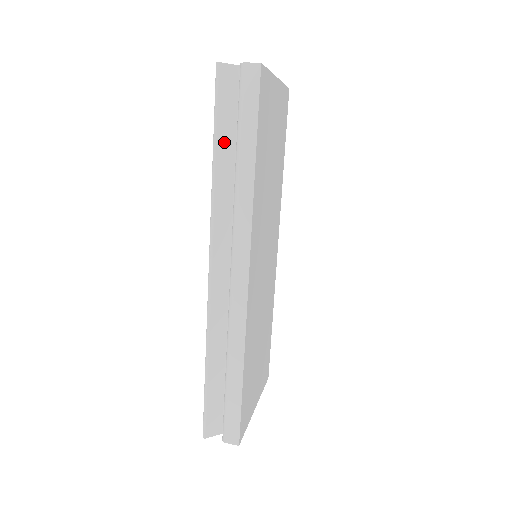
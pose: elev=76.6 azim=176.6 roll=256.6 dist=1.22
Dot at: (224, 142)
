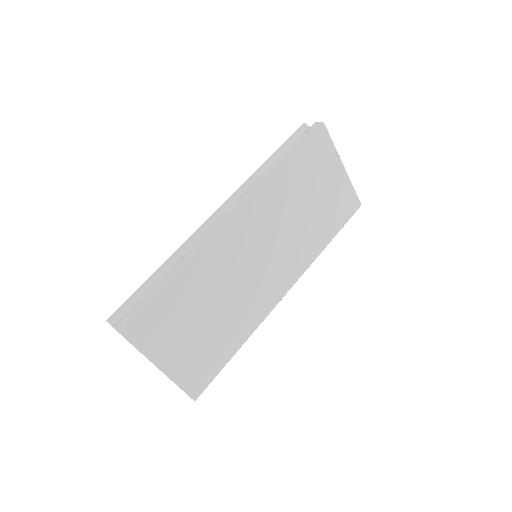
Dot at: (279, 156)
